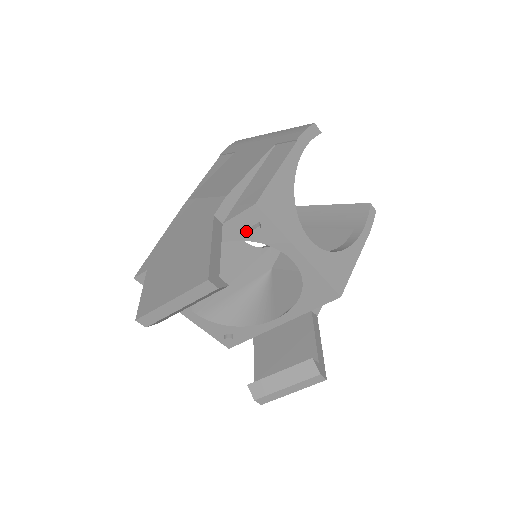
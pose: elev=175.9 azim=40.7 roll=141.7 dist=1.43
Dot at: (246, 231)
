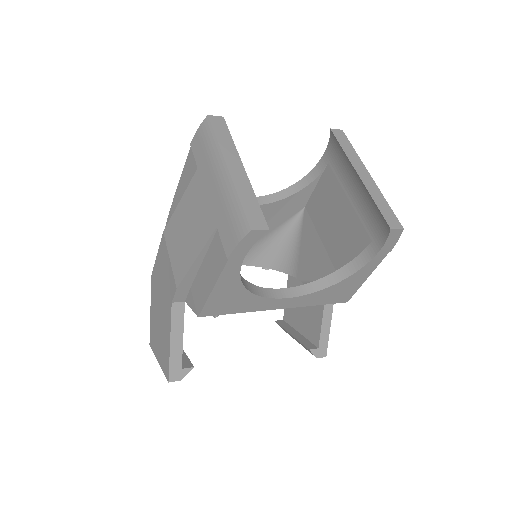
Dot at: occluded
